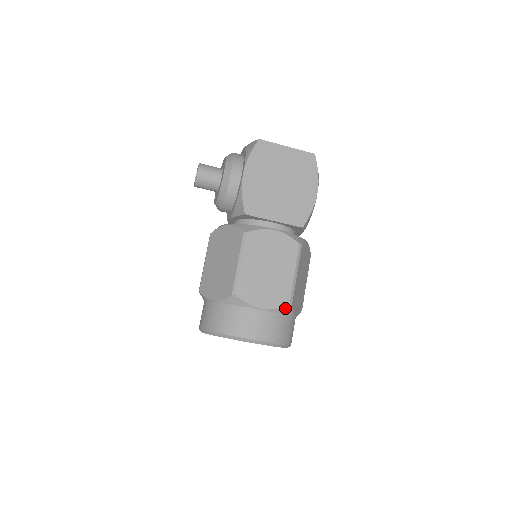
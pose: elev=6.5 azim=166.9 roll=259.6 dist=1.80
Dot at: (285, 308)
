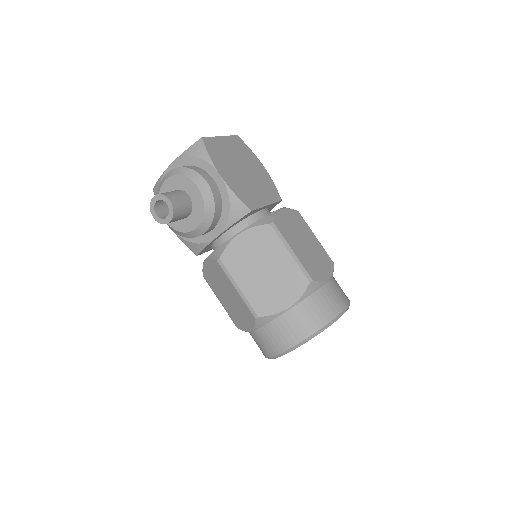
Dot at: (333, 268)
